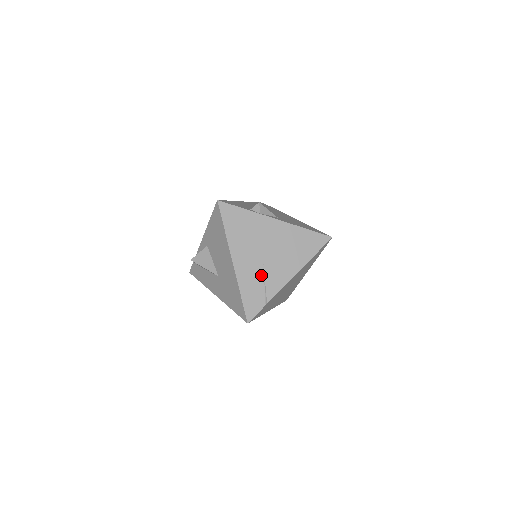
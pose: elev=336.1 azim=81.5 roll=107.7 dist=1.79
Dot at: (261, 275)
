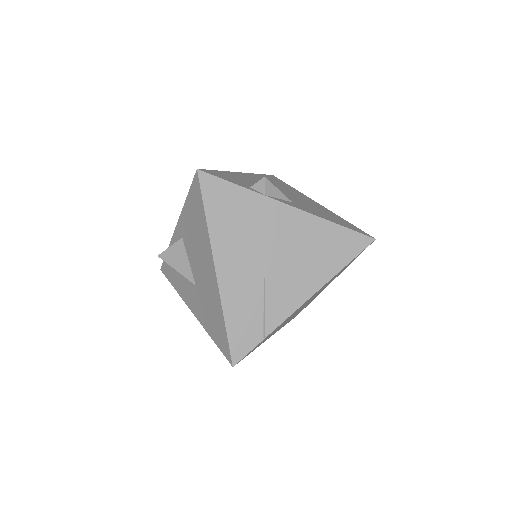
Dot at: (259, 293)
